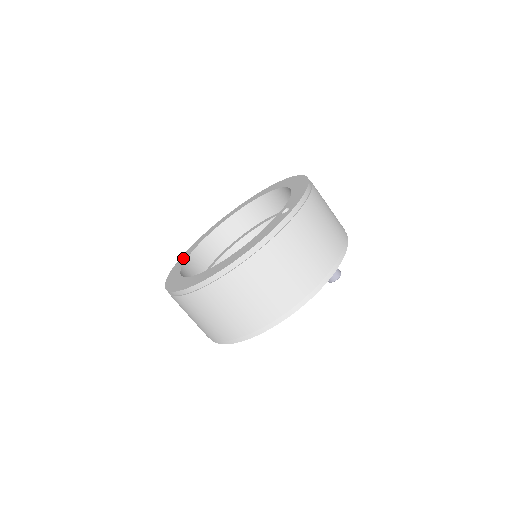
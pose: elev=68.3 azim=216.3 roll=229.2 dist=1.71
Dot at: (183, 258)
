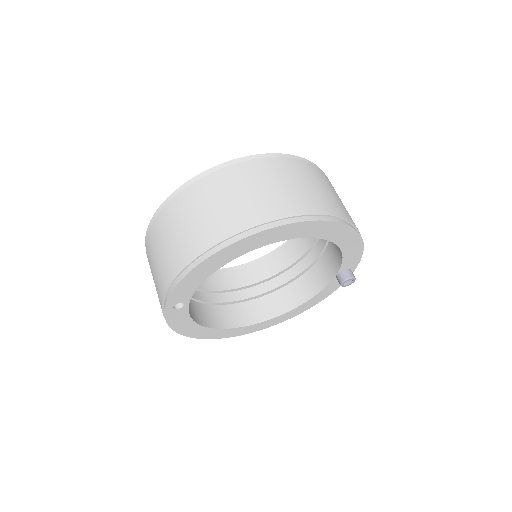
Dot at: occluded
